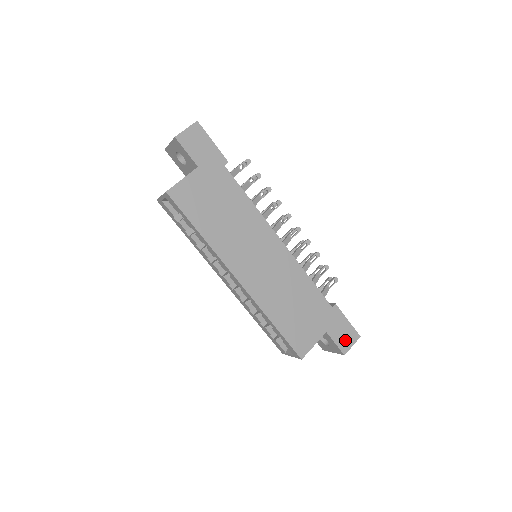
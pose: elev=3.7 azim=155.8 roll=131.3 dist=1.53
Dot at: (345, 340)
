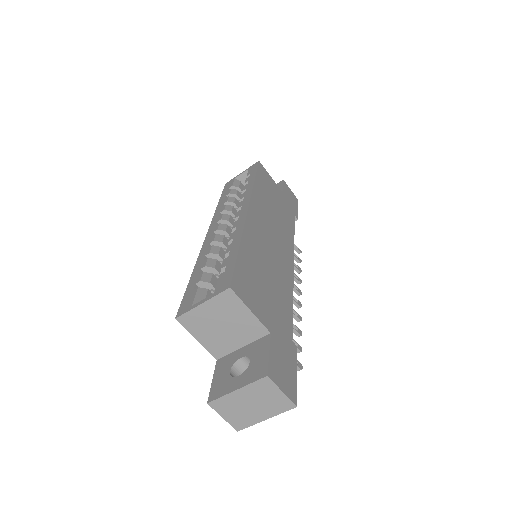
Dot at: (280, 373)
